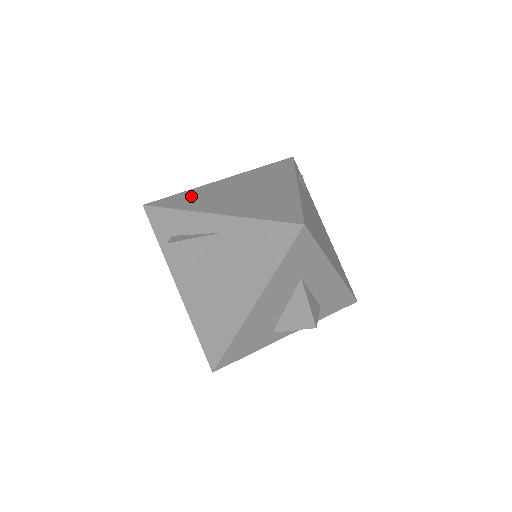
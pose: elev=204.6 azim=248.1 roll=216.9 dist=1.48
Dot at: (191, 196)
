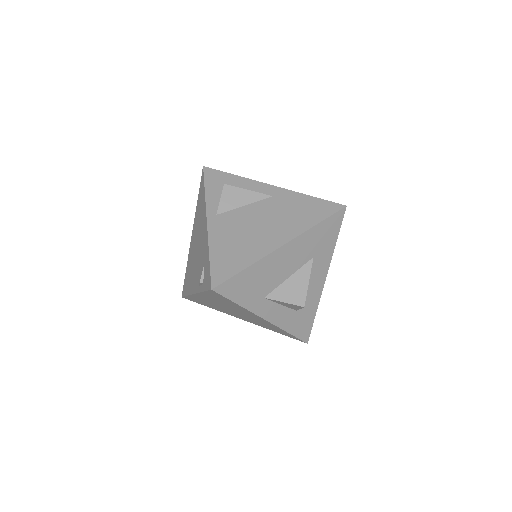
Dot at: occluded
